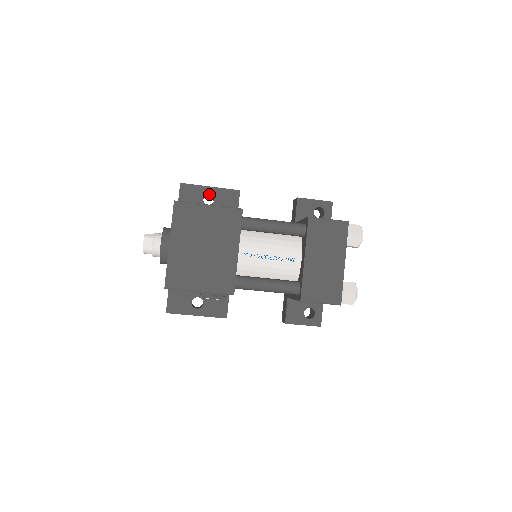
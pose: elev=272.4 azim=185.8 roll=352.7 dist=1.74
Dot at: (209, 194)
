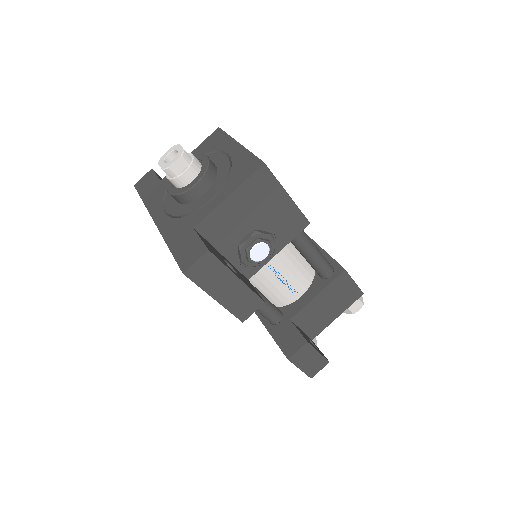
Dot at: occluded
